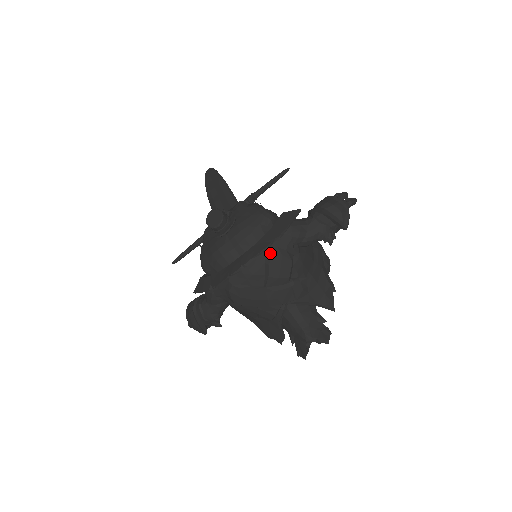
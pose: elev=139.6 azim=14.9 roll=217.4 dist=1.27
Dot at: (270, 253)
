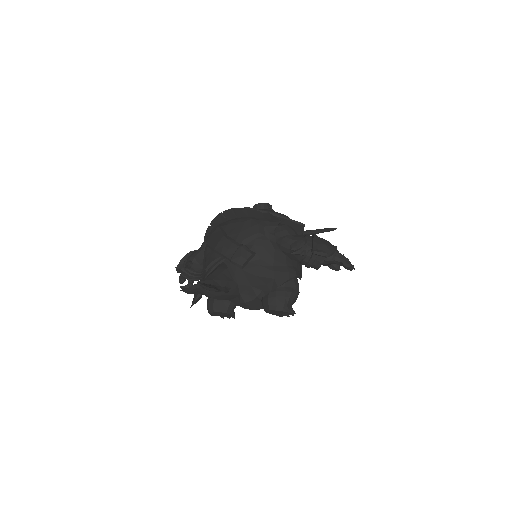
Dot at: (255, 219)
